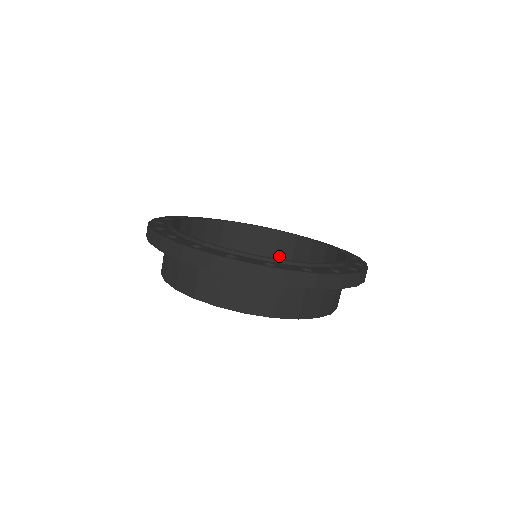
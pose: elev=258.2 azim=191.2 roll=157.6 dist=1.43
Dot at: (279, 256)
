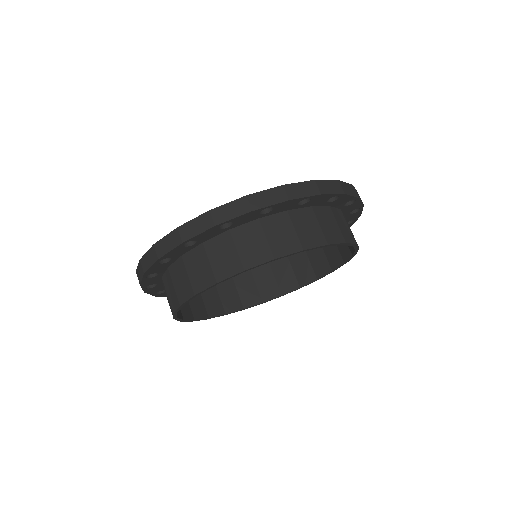
Dot at: (262, 285)
